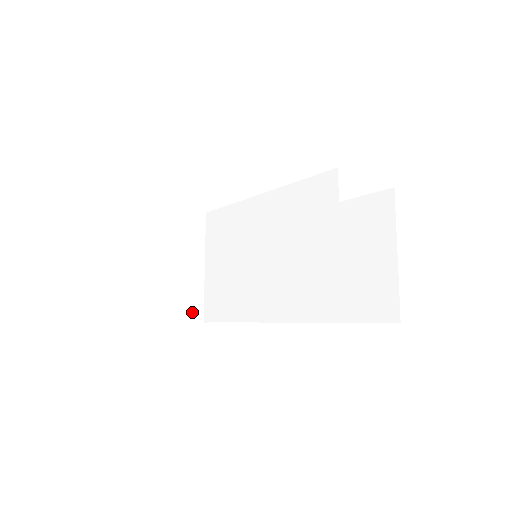
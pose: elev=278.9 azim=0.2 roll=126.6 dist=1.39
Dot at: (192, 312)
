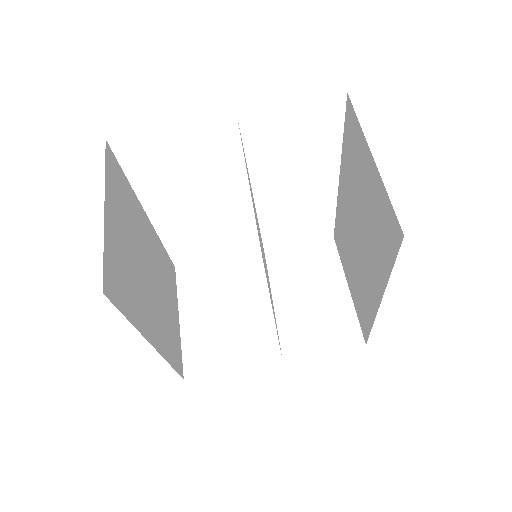
Dot at: (265, 353)
